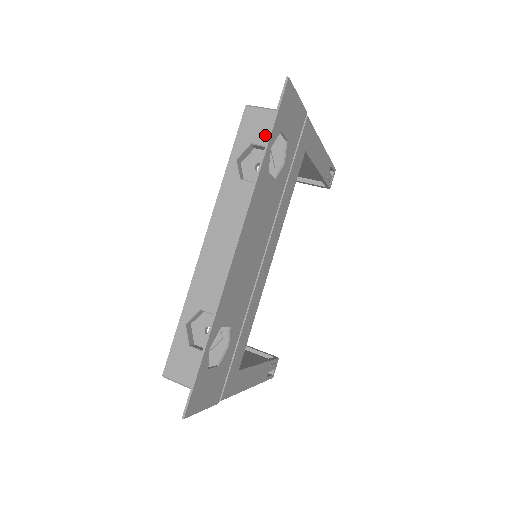
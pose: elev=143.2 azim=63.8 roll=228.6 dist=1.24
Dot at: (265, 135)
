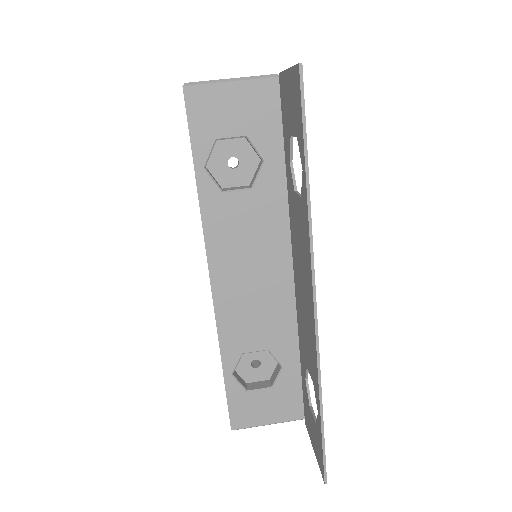
Dot at: (232, 122)
